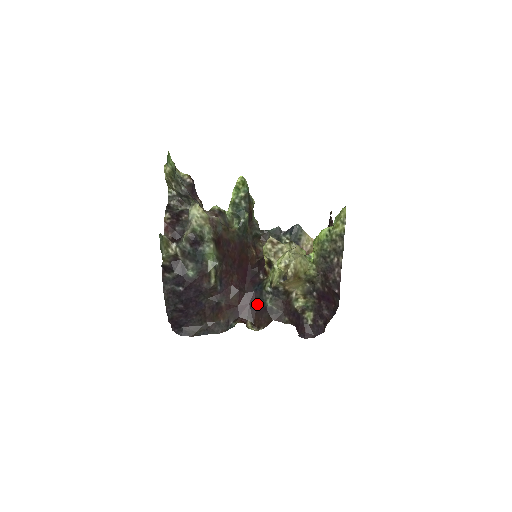
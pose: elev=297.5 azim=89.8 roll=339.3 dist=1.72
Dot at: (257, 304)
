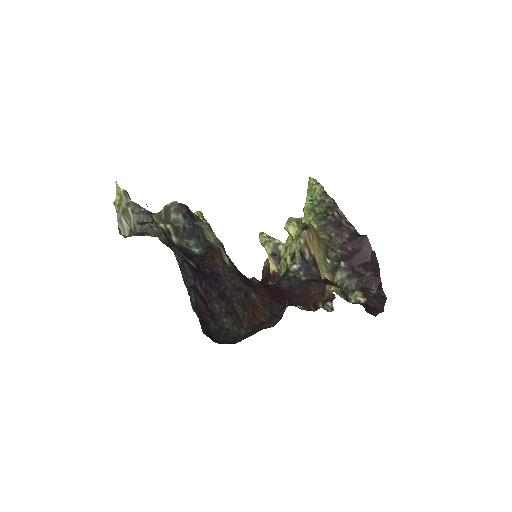
Dot at: (293, 291)
